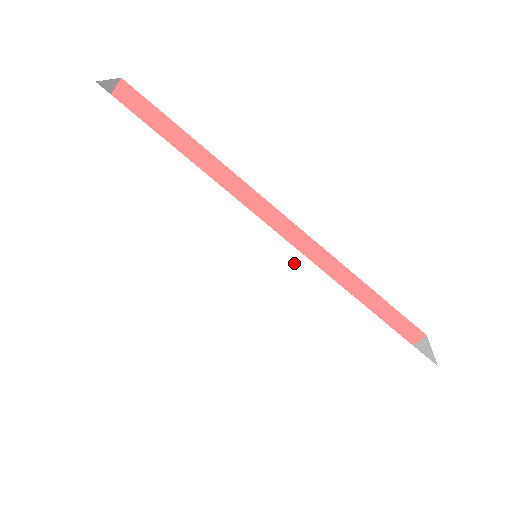
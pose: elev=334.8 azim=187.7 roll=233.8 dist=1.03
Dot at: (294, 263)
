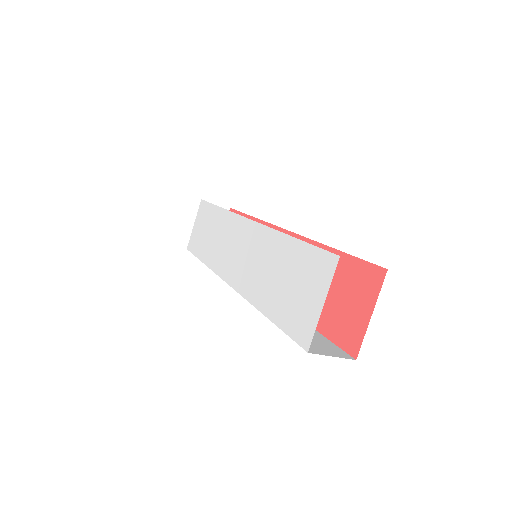
Dot at: (253, 231)
